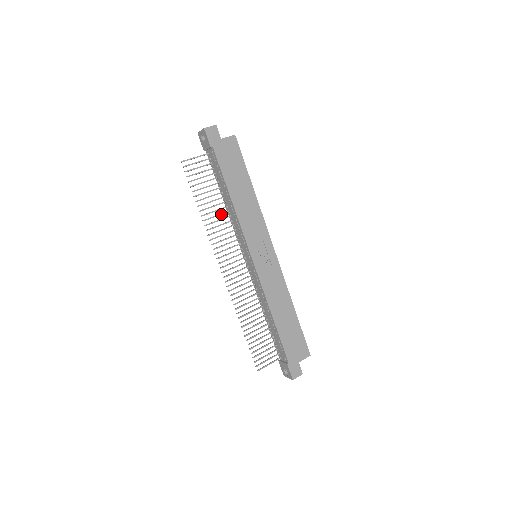
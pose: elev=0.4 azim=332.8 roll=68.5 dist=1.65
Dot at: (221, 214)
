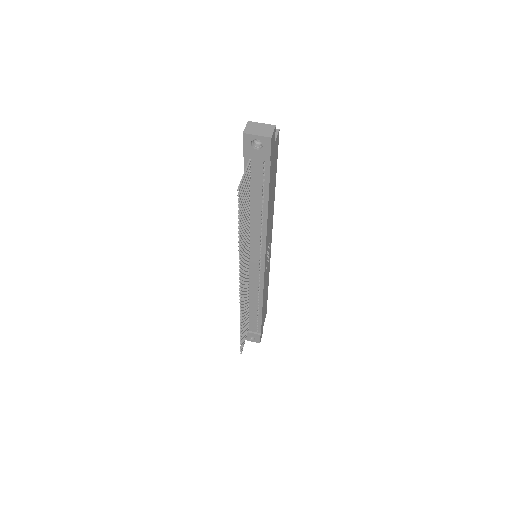
Dot at: occluded
